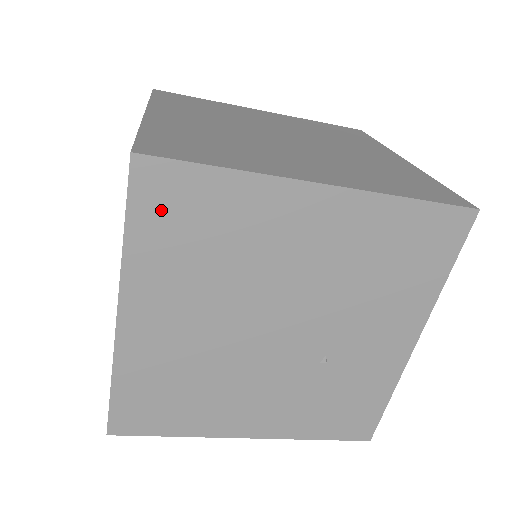
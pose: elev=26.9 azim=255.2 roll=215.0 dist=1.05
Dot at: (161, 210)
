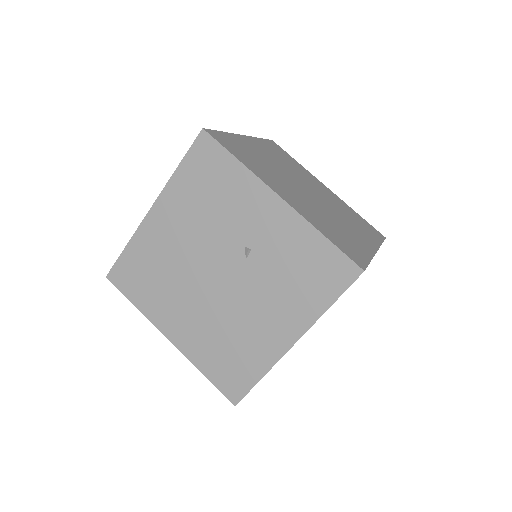
Dot at: occluded
